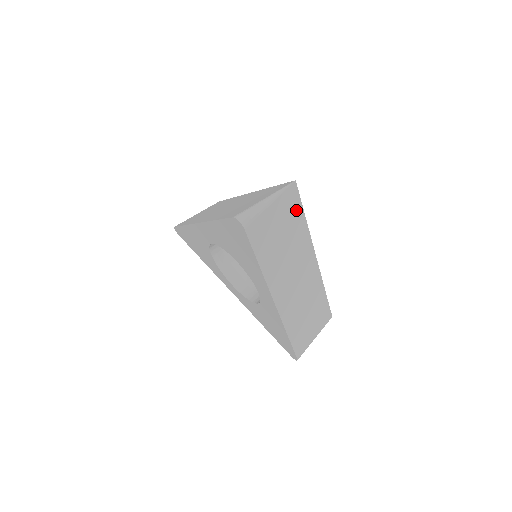
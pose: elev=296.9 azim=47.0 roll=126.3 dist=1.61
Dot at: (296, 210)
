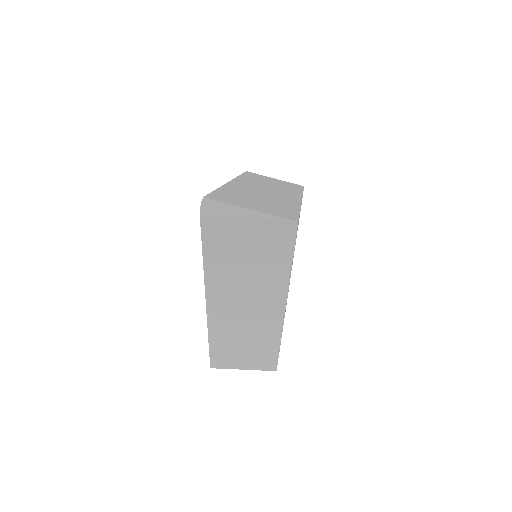
Dot at: (282, 249)
